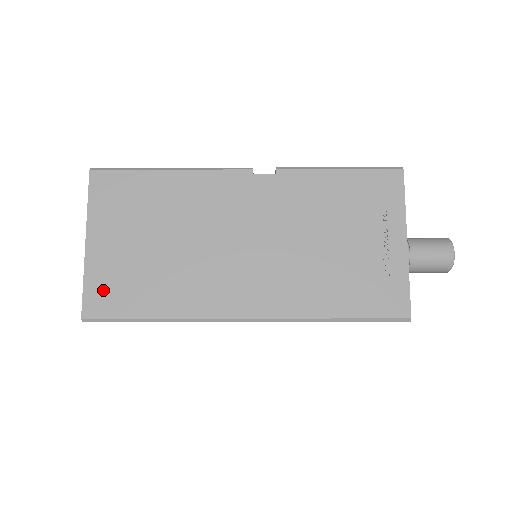
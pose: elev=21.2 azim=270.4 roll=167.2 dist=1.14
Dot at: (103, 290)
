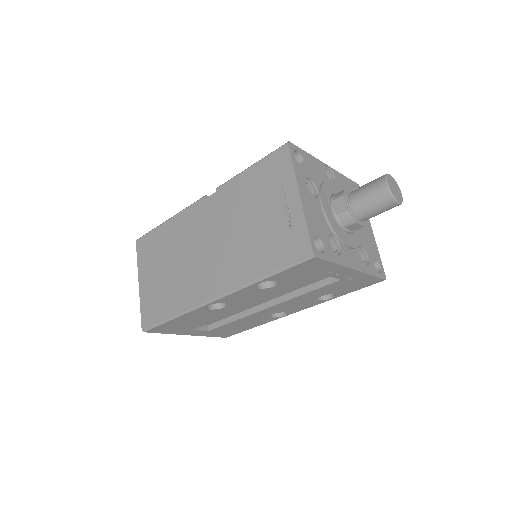
Dot at: (148, 309)
